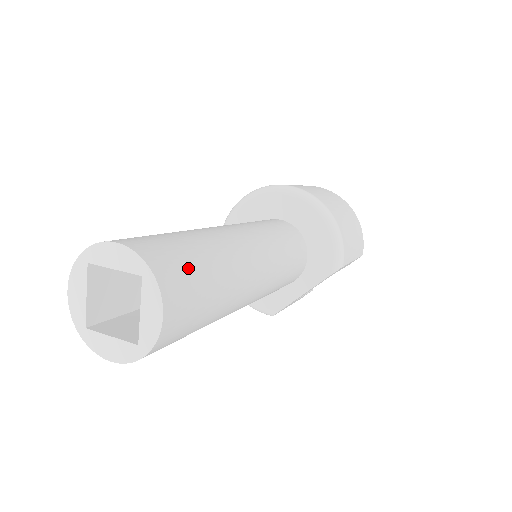
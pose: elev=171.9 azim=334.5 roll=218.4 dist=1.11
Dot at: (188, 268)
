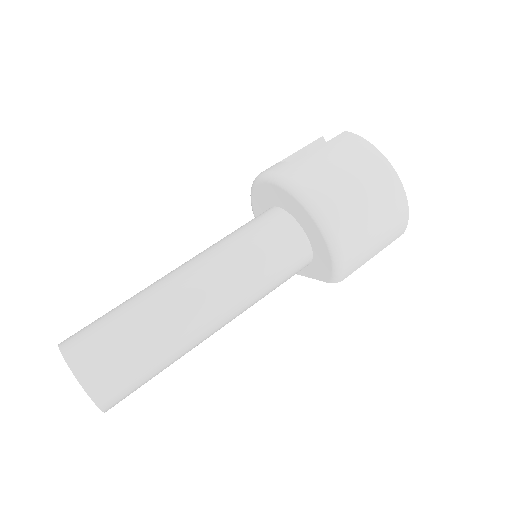
Dot at: (125, 374)
